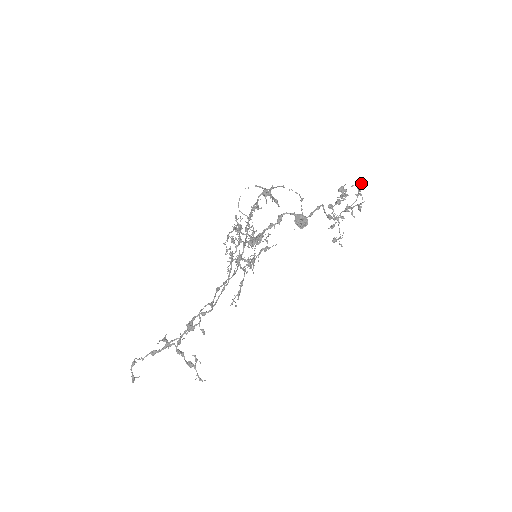
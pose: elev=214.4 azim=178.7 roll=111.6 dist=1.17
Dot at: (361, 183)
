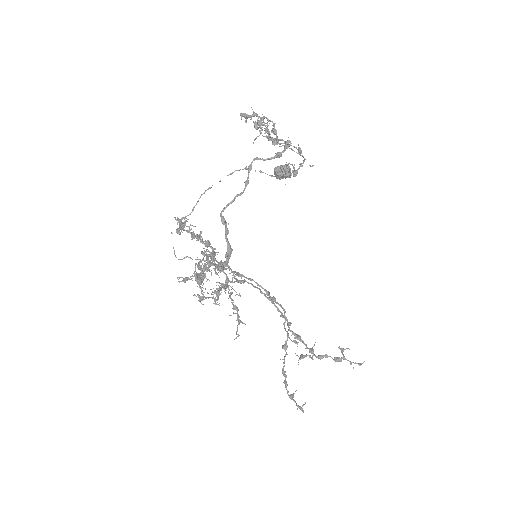
Dot at: occluded
